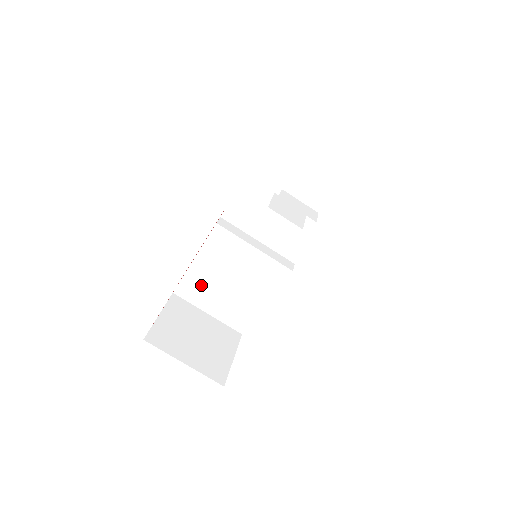
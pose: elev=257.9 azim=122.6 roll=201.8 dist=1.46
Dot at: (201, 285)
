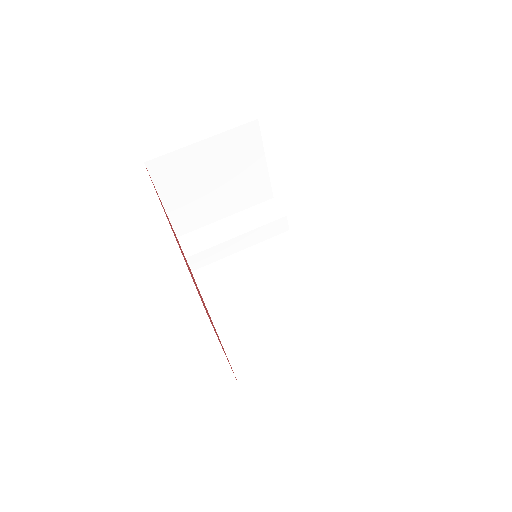
Dot at: (253, 337)
